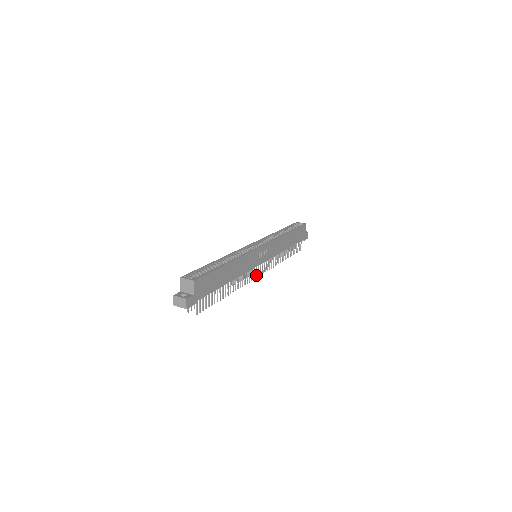
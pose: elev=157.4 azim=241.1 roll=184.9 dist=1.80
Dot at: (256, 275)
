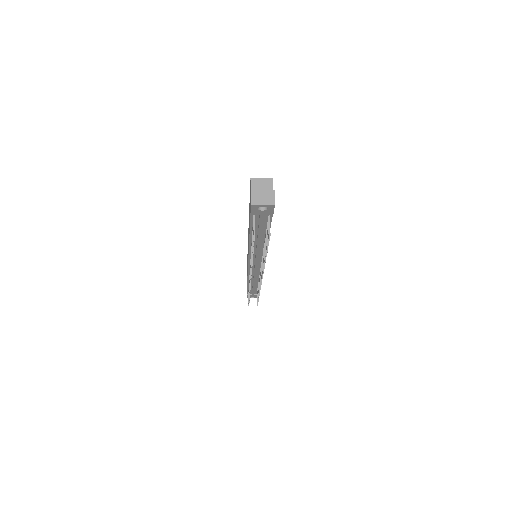
Dot at: occluded
